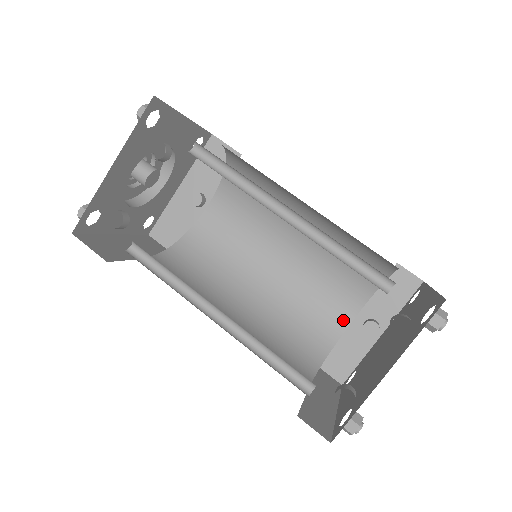
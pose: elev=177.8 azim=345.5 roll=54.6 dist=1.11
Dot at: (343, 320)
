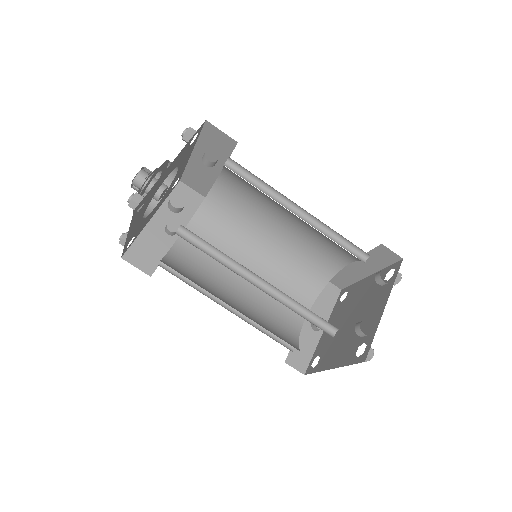
Dot at: (298, 321)
